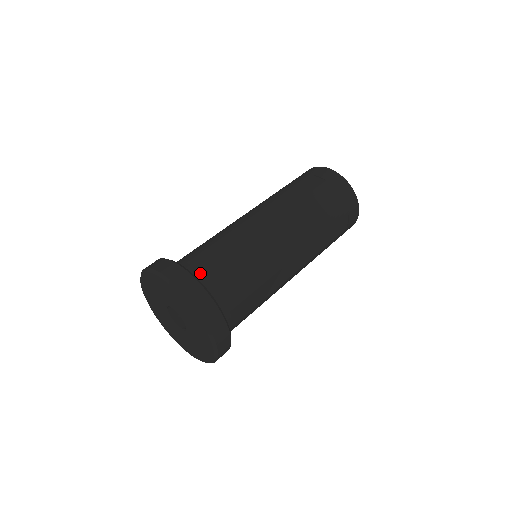
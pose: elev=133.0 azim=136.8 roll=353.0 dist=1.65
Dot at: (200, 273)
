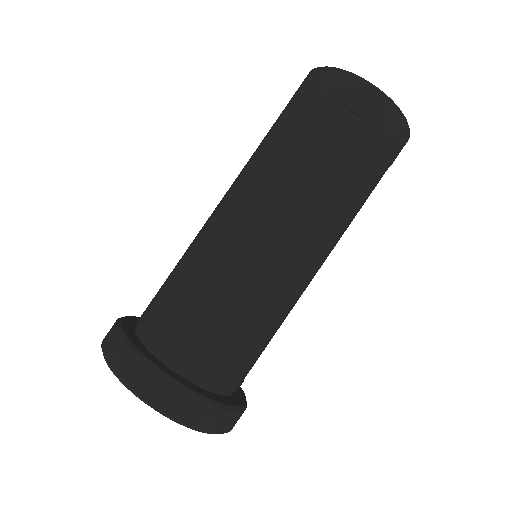
Dot at: (195, 368)
